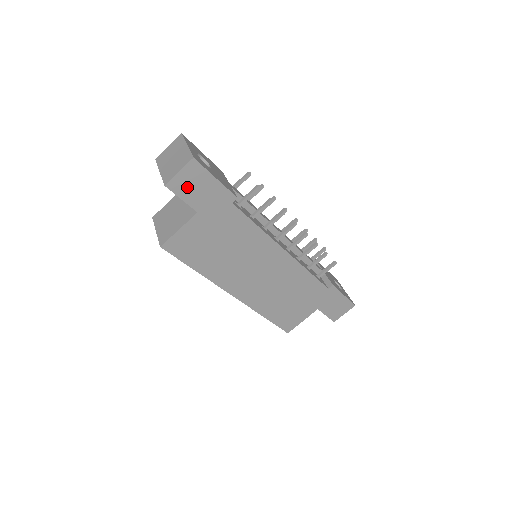
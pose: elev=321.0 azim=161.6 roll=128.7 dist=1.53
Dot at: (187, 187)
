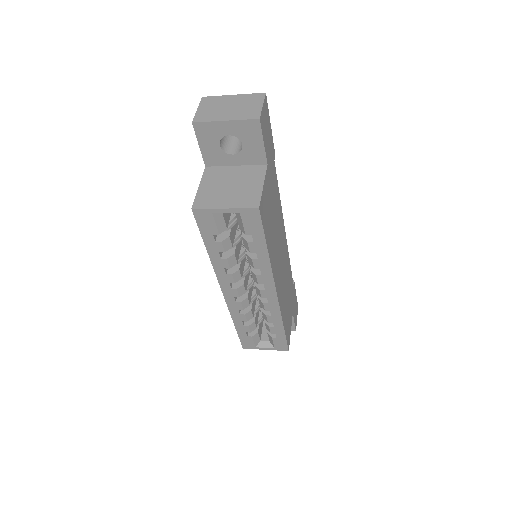
Dot at: (264, 128)
